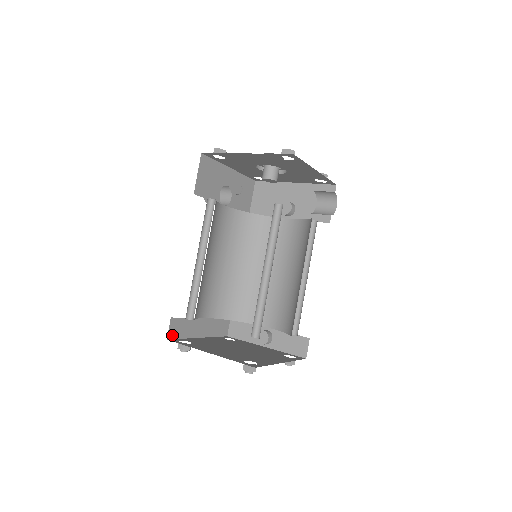
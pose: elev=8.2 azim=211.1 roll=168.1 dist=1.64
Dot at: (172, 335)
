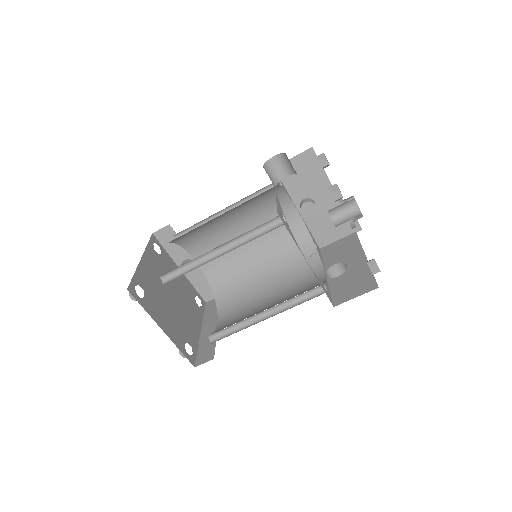
Dot at: occluded
